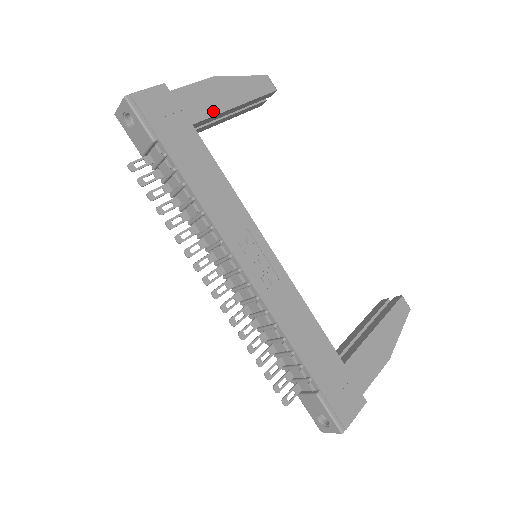
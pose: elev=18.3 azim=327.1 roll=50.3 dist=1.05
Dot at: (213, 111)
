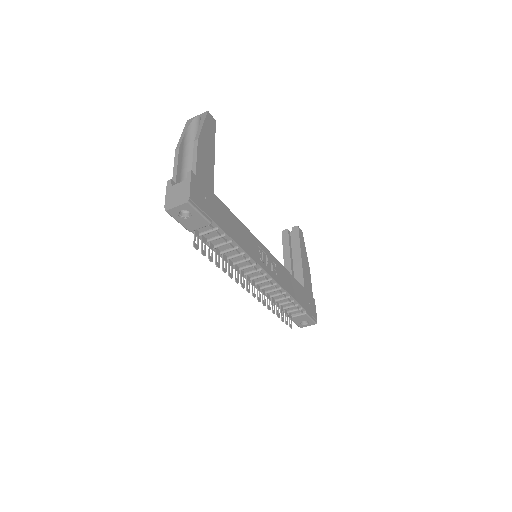
Dot at: (212, 171)
